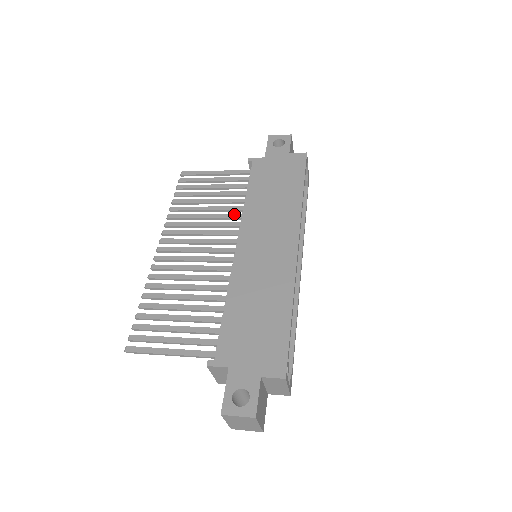
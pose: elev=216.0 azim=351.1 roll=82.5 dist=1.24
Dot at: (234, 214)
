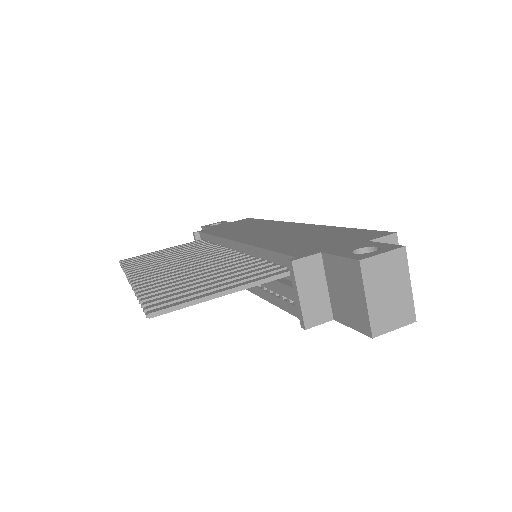
Dot at: (207, 248)
